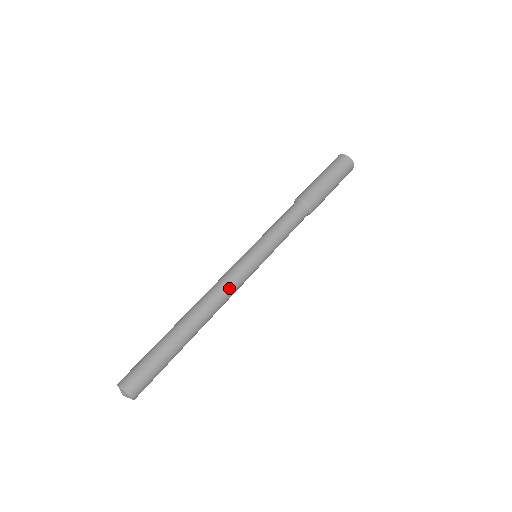
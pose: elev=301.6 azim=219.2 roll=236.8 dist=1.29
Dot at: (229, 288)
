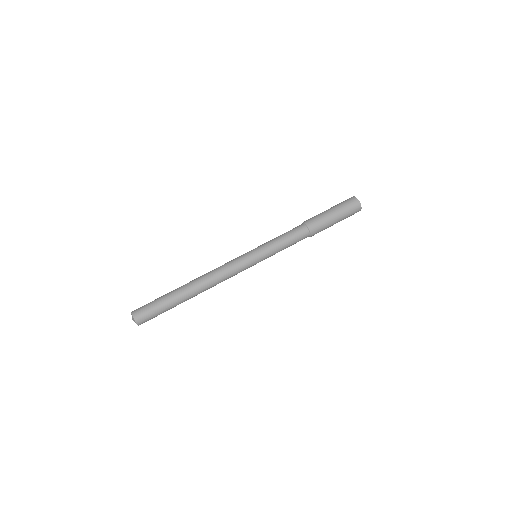
Dot at: (228, 278)
